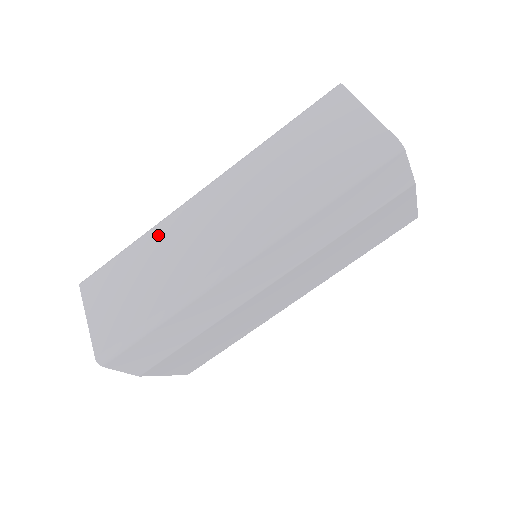
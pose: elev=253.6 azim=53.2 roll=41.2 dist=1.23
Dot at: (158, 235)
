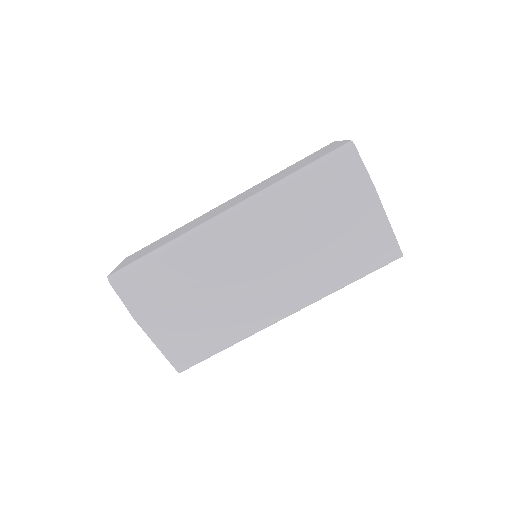
Dot at: (189, 223)
